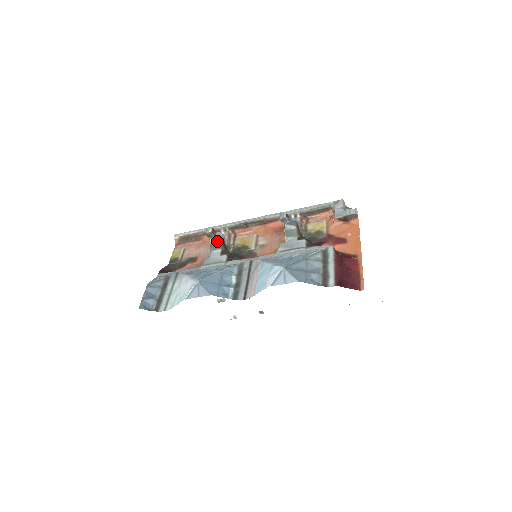
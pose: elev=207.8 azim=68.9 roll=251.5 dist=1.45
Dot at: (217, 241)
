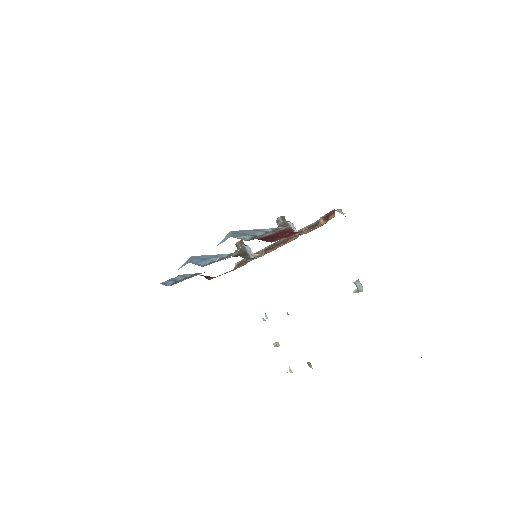
Dot at: (239, 248)
